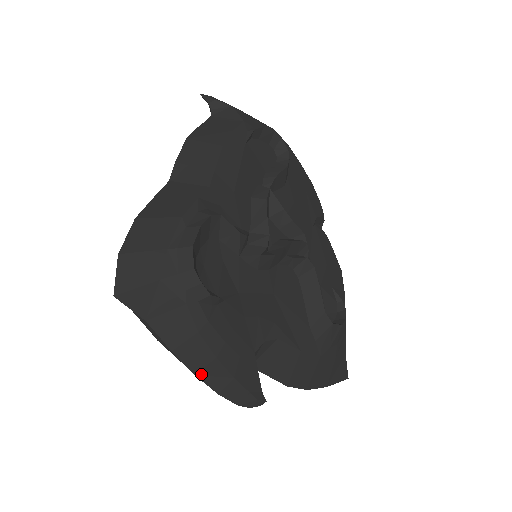
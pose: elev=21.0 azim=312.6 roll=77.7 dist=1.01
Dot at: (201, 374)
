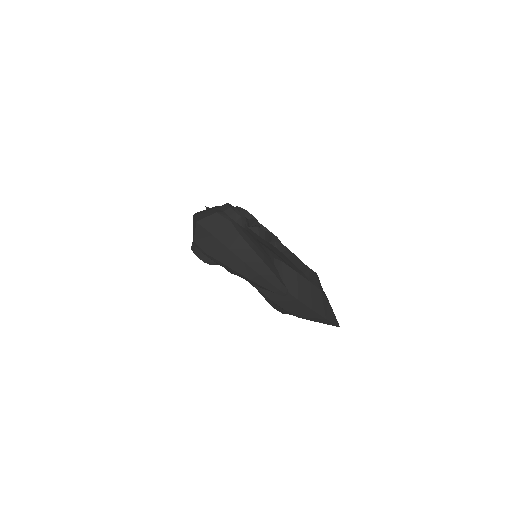
Dot at: (247, 261)
